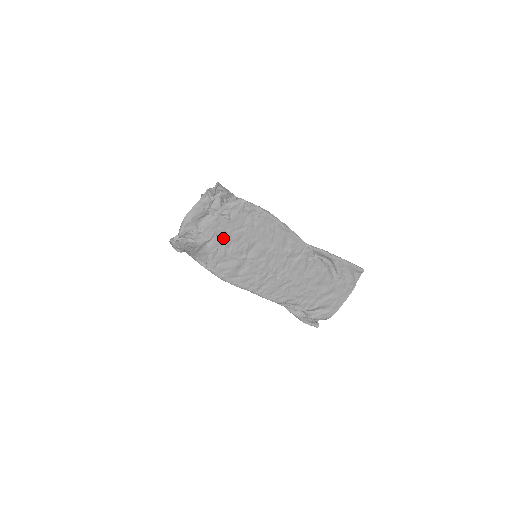
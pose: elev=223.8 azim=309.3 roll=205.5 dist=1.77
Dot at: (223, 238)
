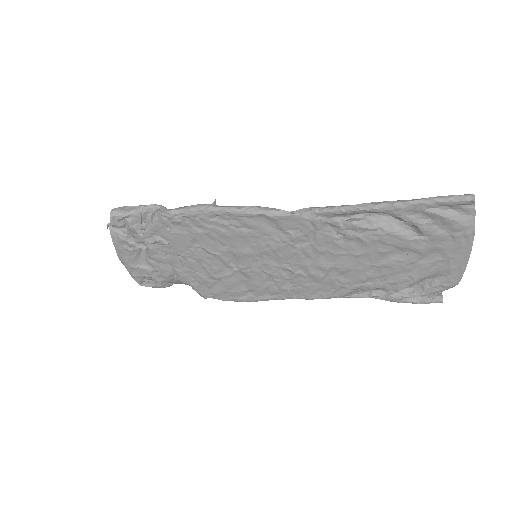
Dot at: (184, 264)
